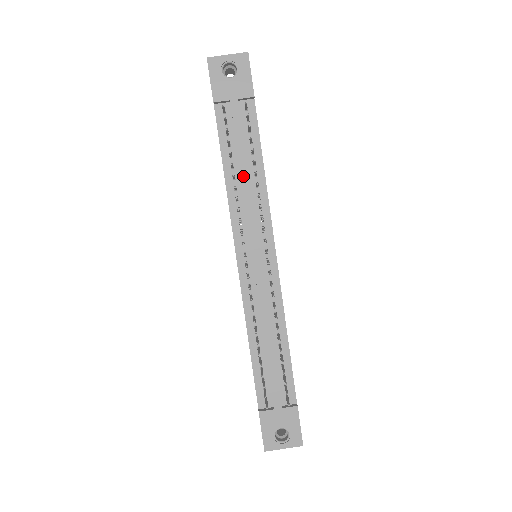
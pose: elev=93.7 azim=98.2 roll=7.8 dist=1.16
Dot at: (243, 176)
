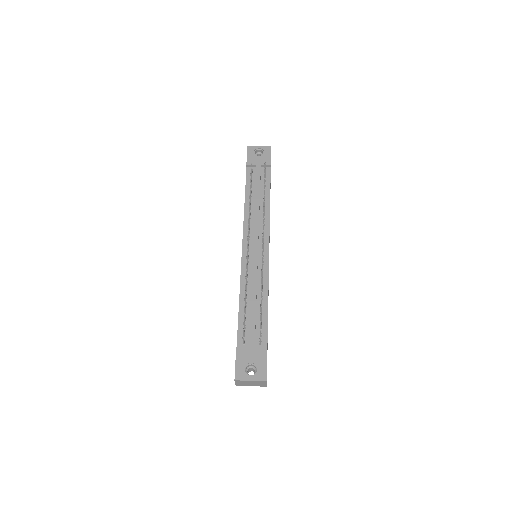
Dot at: (256, 201)
